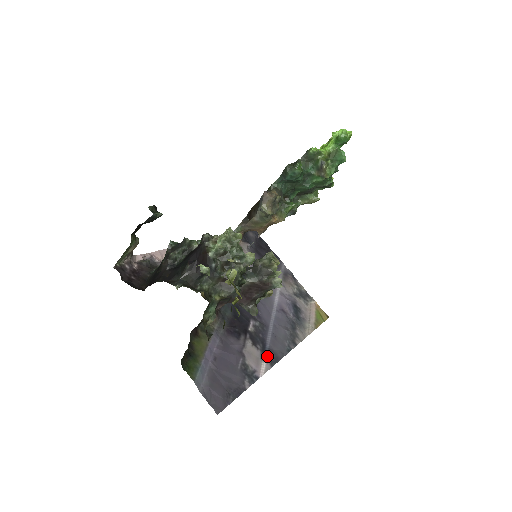
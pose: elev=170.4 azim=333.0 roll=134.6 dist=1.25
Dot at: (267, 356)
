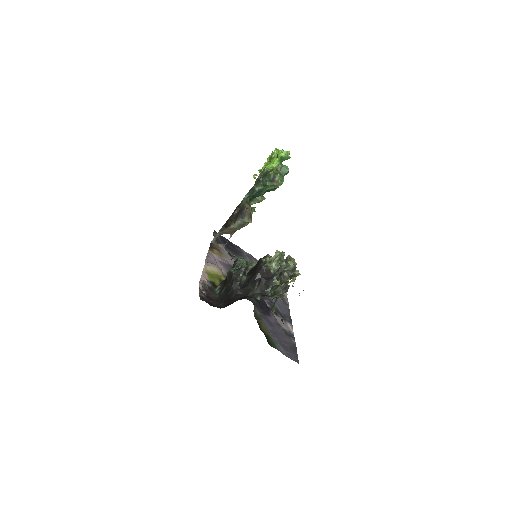
Dot at: (286, 319)
